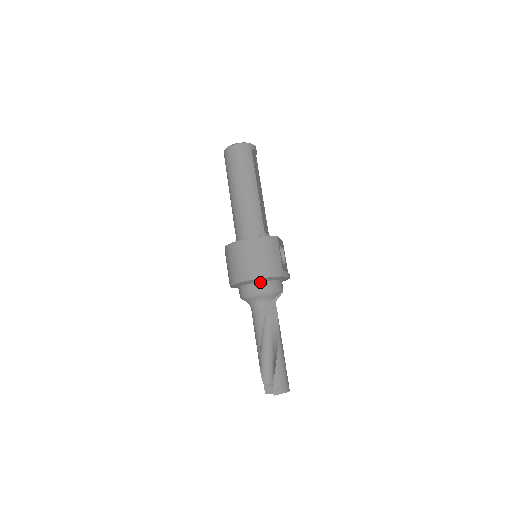
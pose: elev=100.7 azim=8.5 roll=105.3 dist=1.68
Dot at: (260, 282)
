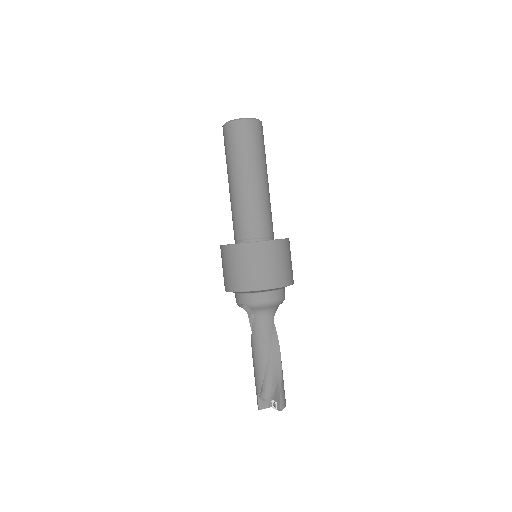
Dot at: (279, 289)
